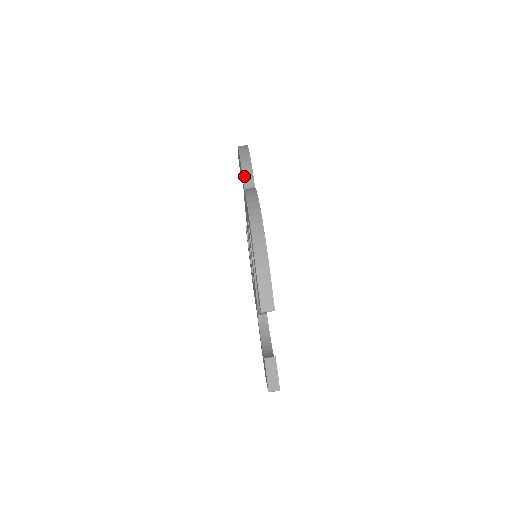
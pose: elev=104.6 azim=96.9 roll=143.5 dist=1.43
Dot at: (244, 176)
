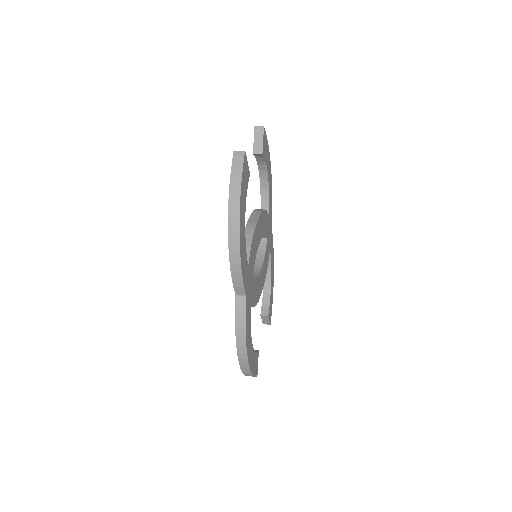
Dot at: occluded
